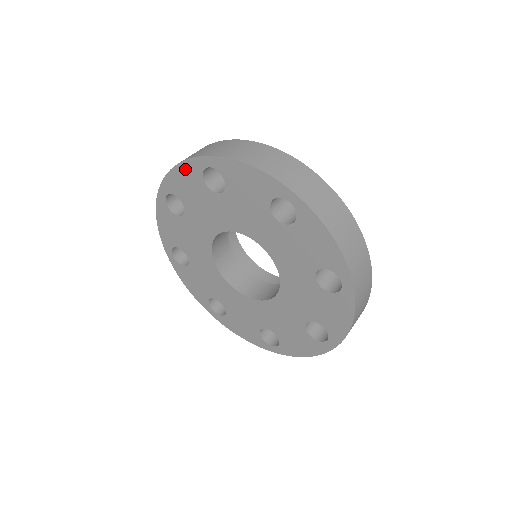
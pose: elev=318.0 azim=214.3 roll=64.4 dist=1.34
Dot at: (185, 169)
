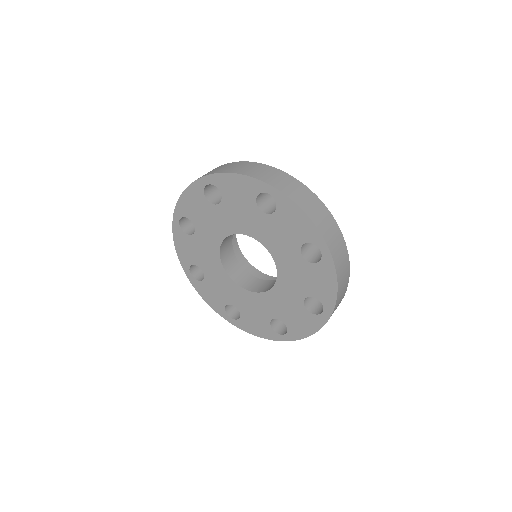
Dot at: (191, 192)
